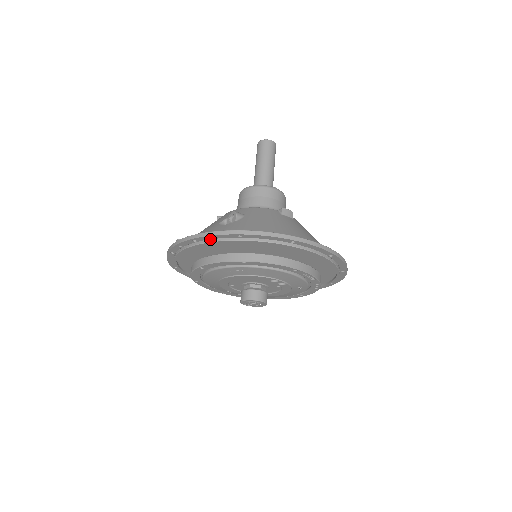
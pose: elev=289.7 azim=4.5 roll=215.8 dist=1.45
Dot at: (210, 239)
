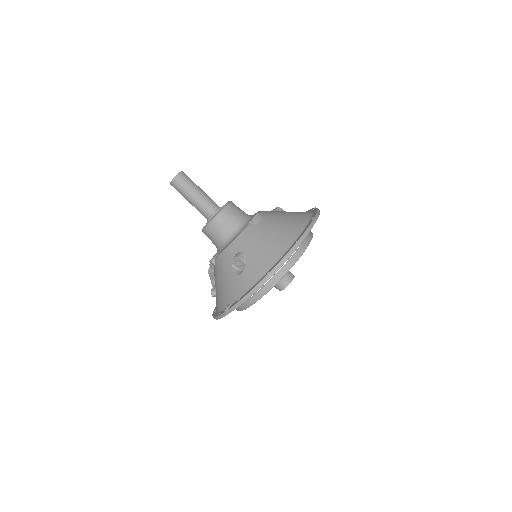
Dot at: occluded
